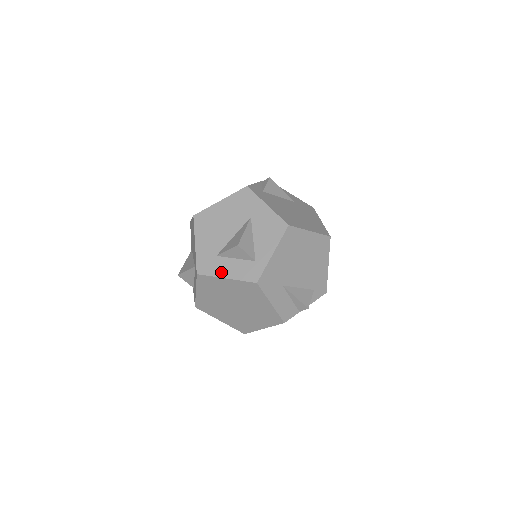
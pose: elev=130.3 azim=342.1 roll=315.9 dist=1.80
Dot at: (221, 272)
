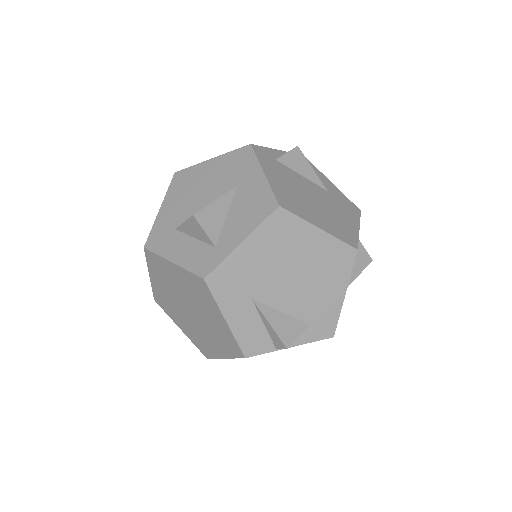
Dot at: (170, 252)
